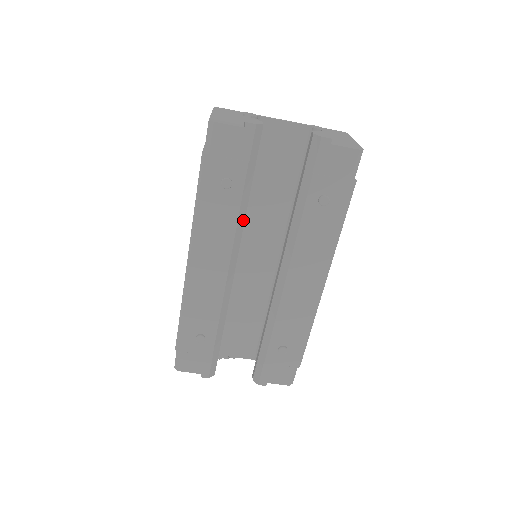
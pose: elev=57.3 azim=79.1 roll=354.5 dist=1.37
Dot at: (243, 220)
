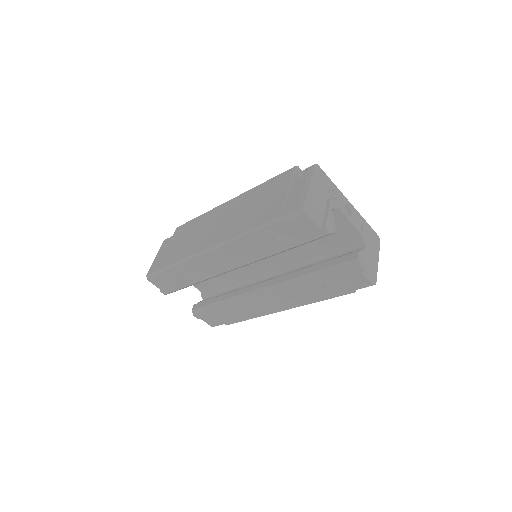
Dot at: occluded
